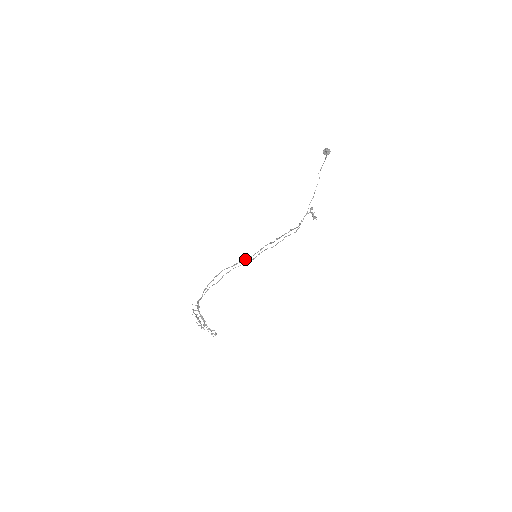
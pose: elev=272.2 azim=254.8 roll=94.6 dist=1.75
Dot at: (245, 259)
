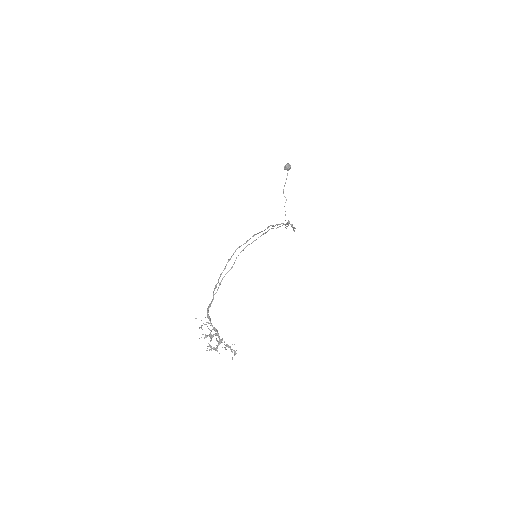
Dot at: (257, 233)
